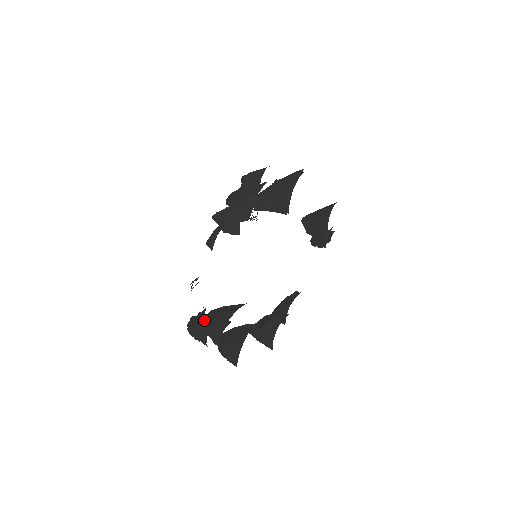
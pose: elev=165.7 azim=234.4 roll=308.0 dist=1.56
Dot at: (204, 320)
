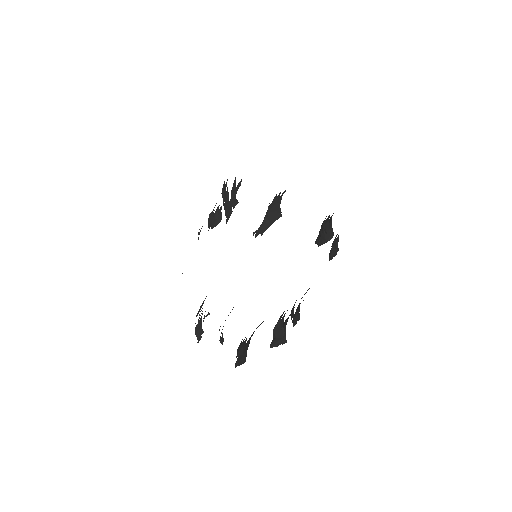
Dot at: occluded
